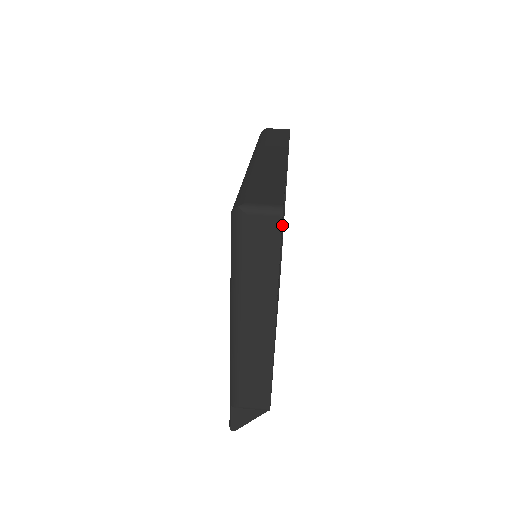
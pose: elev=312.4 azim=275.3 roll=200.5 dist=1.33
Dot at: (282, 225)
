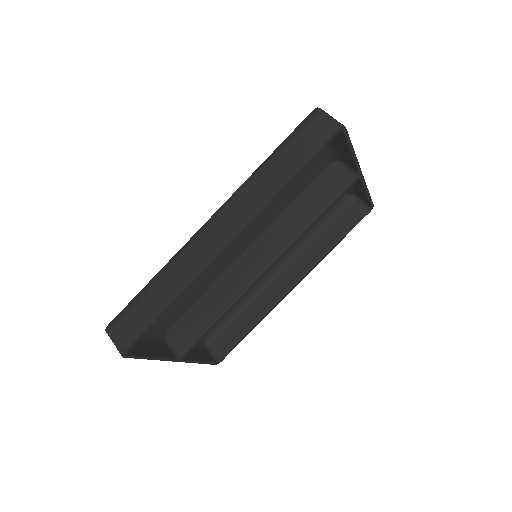
Dot at: (303, 230)
